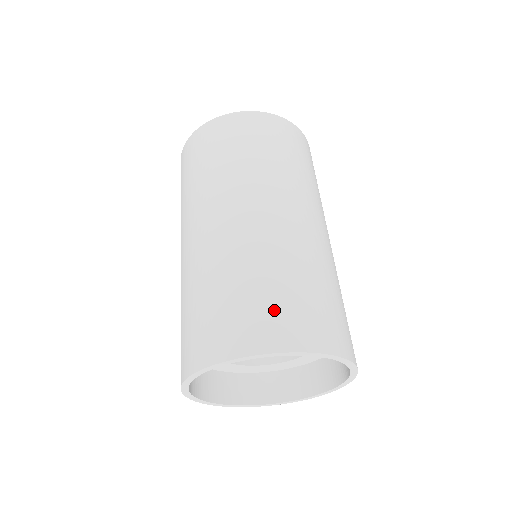
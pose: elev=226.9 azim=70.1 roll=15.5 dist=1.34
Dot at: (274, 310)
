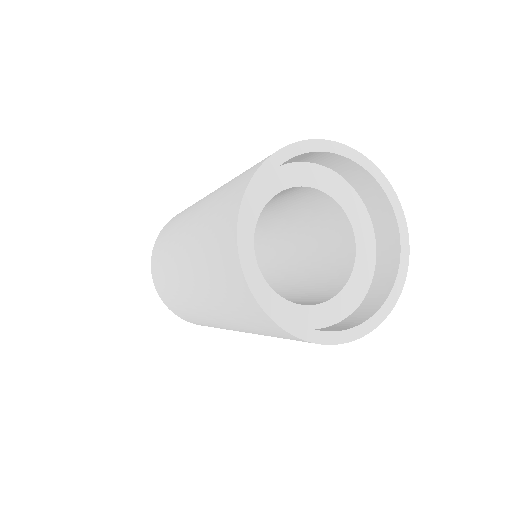
Dot at: occluded
